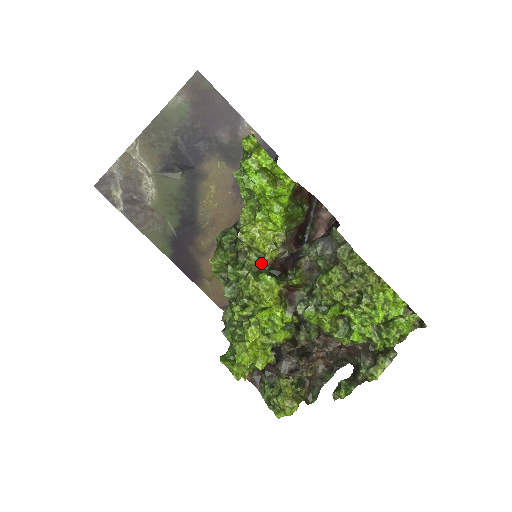
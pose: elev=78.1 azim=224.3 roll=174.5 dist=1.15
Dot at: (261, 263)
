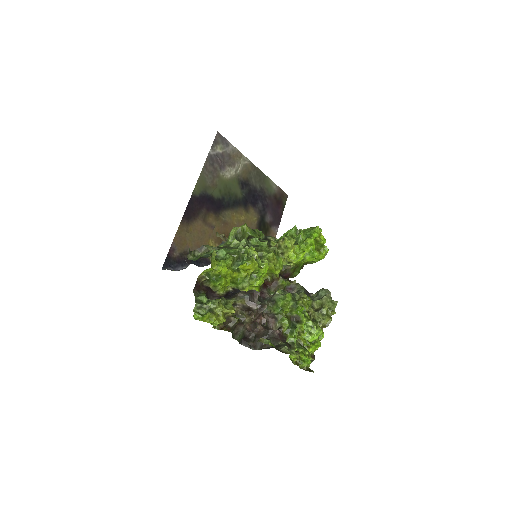
Dot at: occluded
